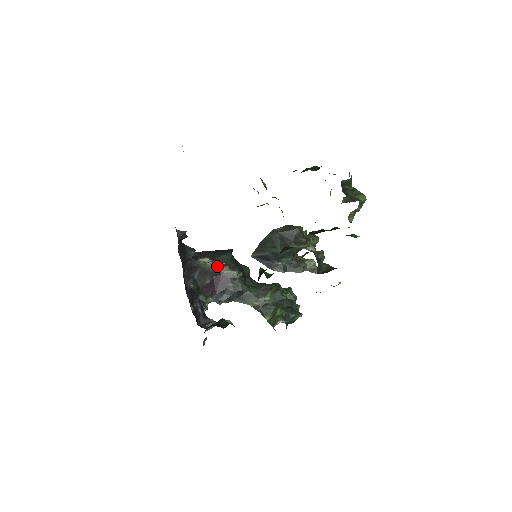
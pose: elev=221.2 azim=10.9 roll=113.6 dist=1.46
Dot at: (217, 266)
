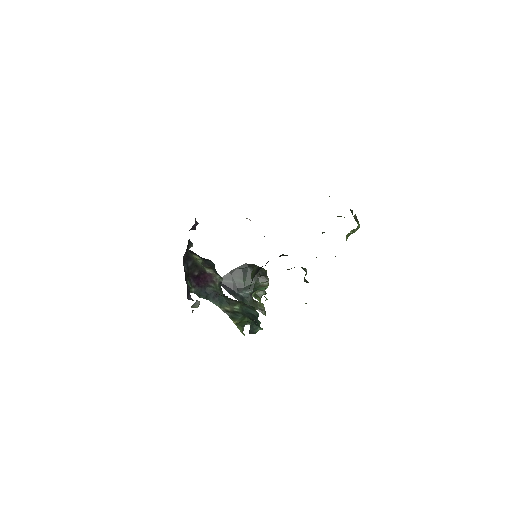
Dot at: (204, 267)
